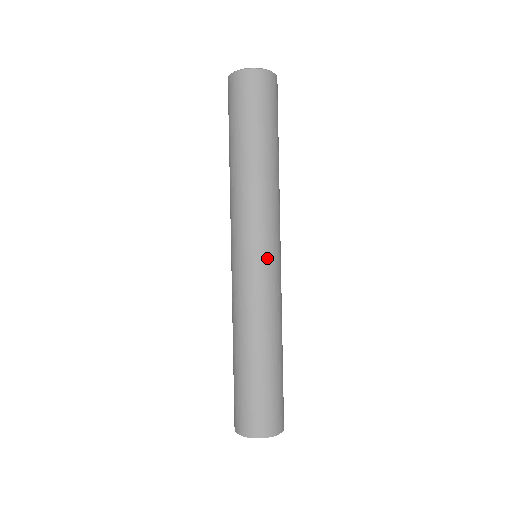
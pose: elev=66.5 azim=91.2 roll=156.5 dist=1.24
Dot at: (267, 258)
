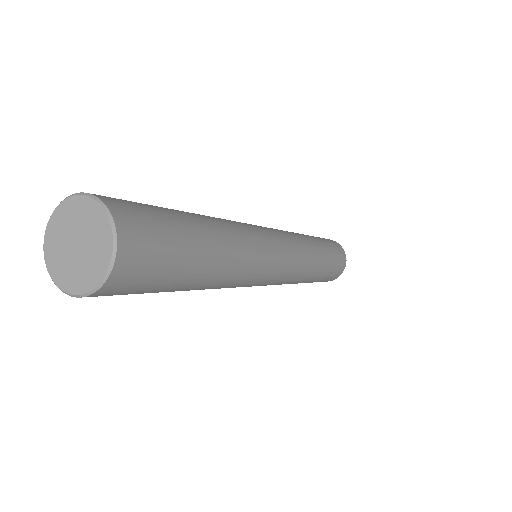
Dot at: (274, 279)
